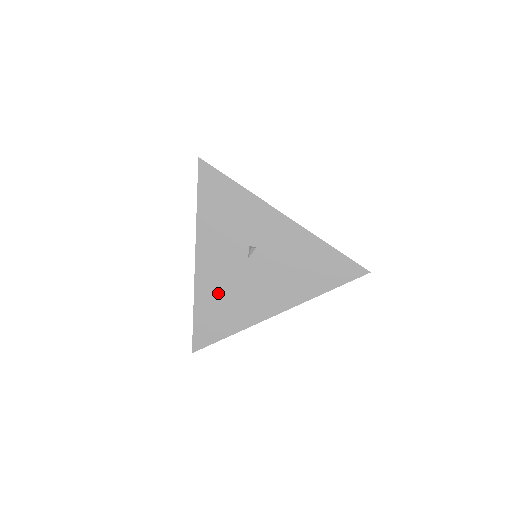
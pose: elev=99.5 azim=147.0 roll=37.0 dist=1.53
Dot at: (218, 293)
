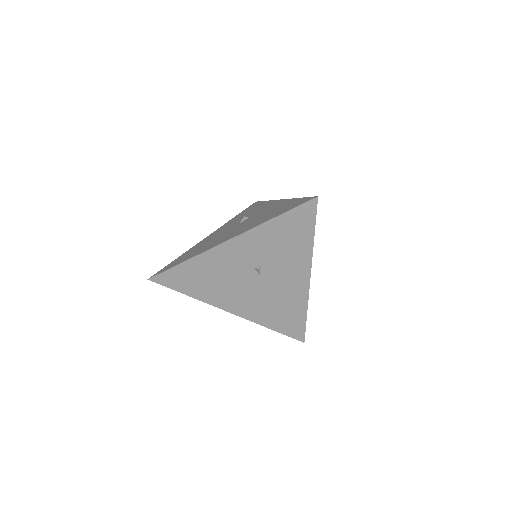
Dot at: (202, 245)
